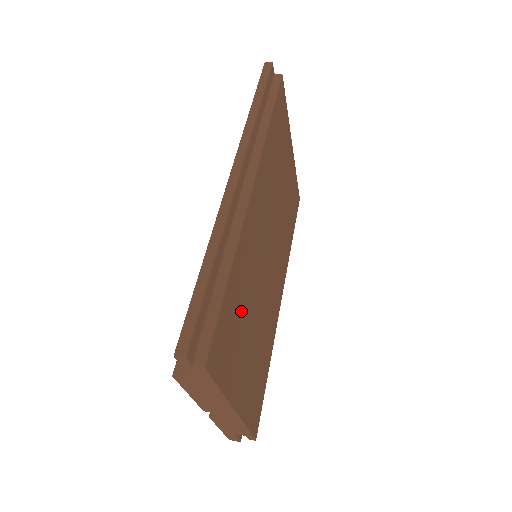
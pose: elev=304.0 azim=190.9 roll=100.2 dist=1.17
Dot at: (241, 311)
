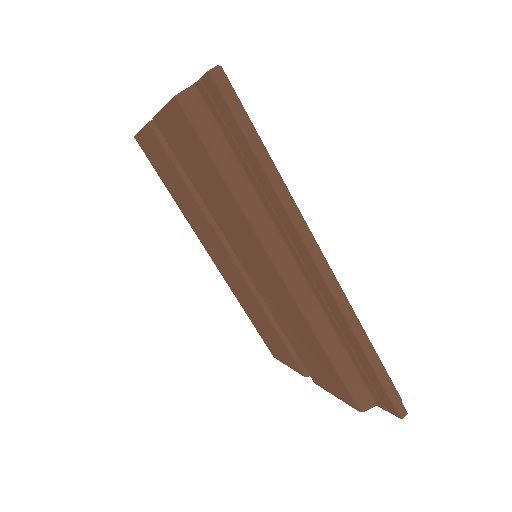
Dot at: occluded
